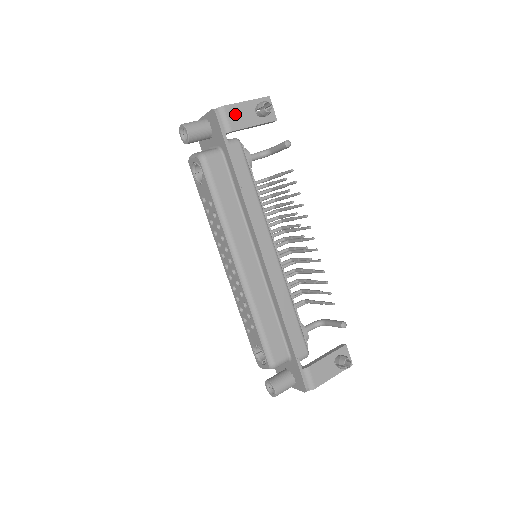
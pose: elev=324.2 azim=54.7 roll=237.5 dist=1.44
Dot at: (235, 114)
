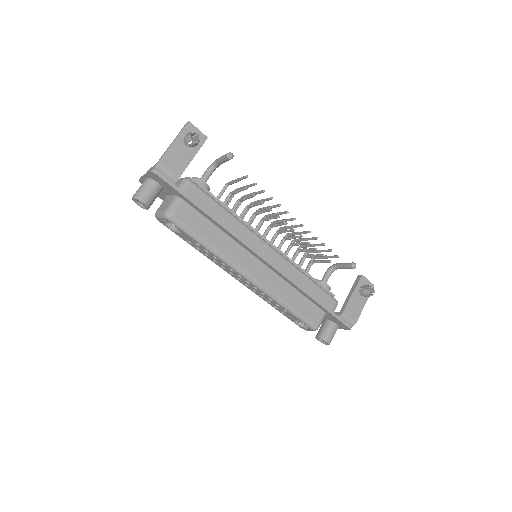
Dot at: (172, 161)
